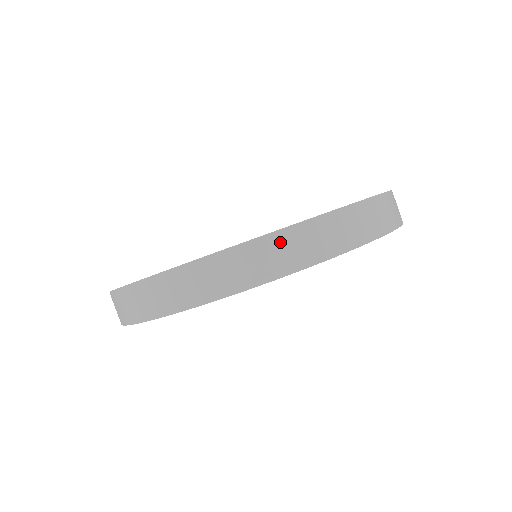
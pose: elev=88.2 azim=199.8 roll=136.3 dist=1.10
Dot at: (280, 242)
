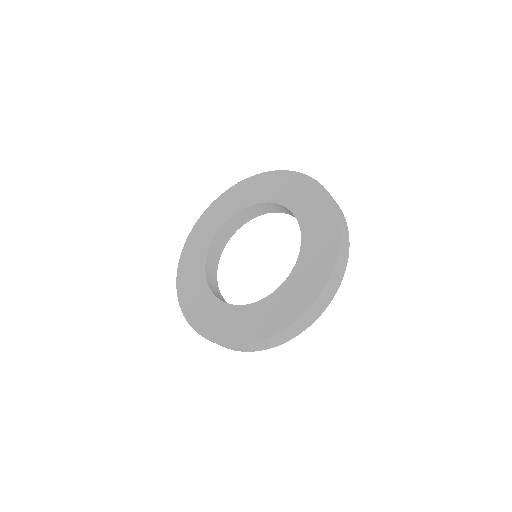
Dot at: occluded
